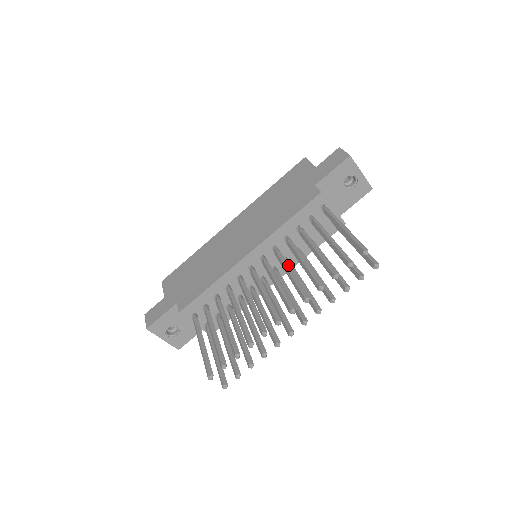
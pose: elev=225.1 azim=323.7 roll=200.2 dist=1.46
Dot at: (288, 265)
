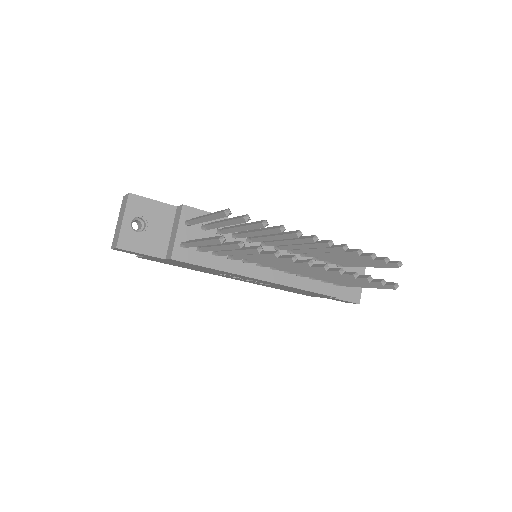
Dot at: occluded
